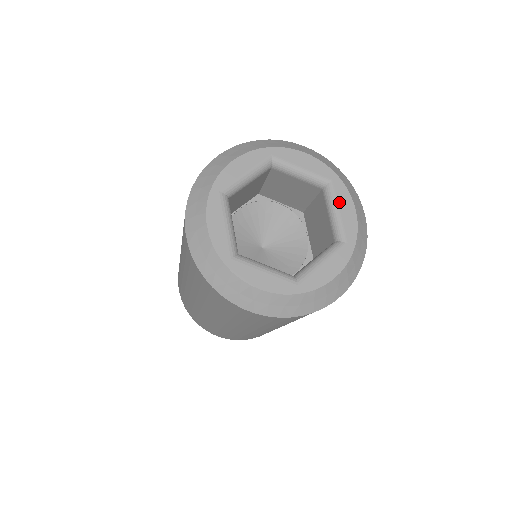
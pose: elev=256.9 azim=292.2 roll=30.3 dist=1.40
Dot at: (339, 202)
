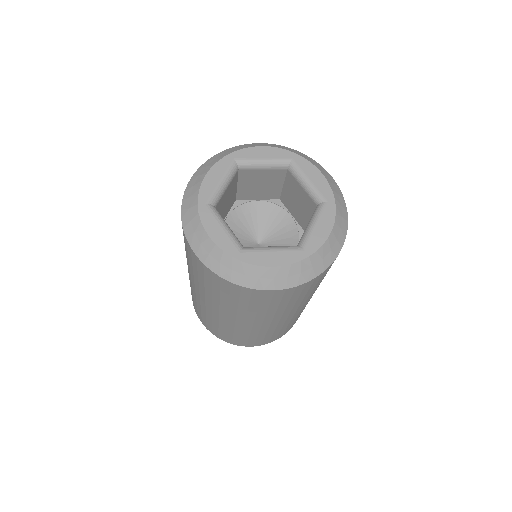
Dot at: (321, 219)
